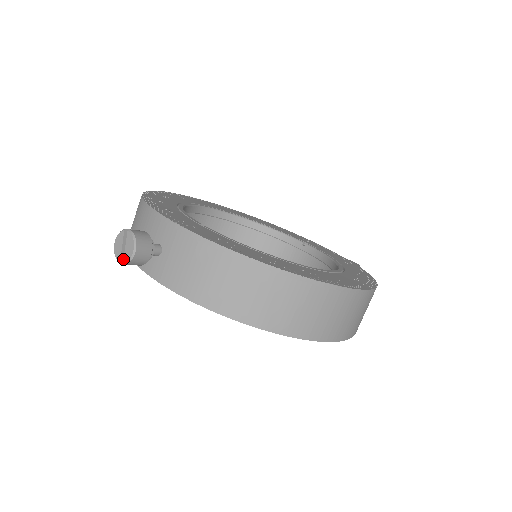
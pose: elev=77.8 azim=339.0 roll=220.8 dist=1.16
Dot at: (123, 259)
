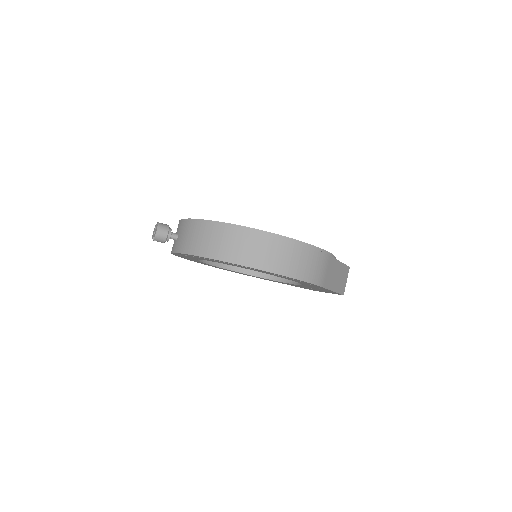
Dot at: (155, 238)
